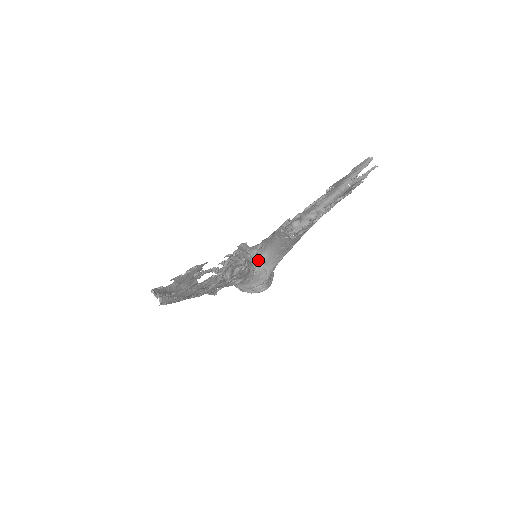
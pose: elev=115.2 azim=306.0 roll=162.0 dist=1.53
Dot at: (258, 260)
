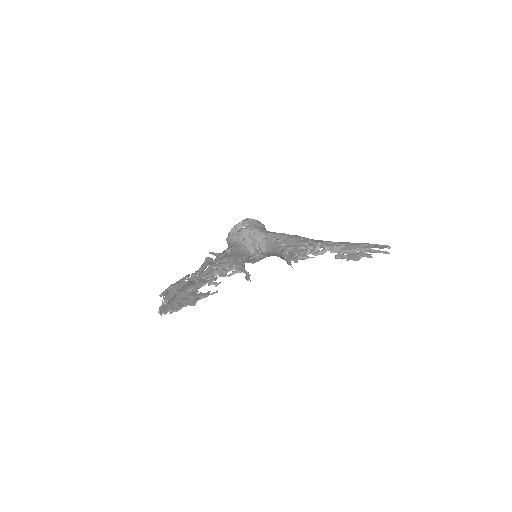
Dot at: (257, 248)
